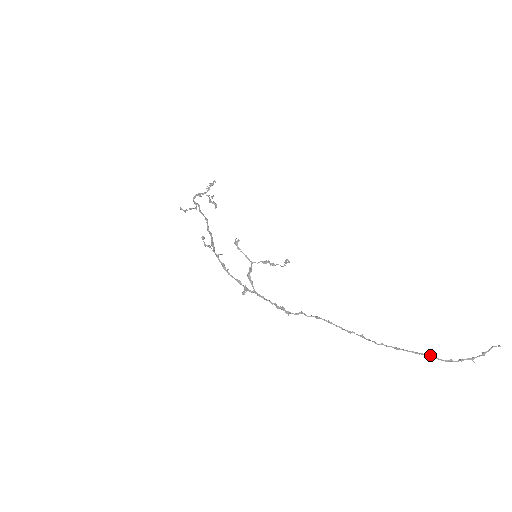
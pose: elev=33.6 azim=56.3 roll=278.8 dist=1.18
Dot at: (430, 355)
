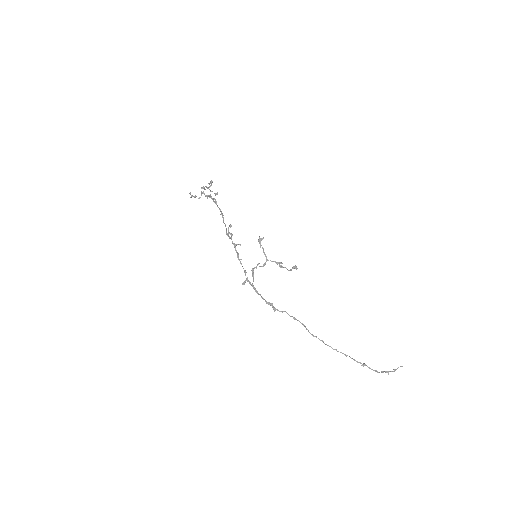
Dot at: (365, 364)
